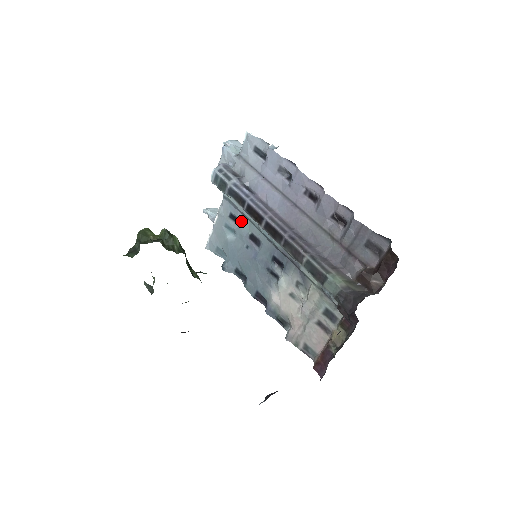
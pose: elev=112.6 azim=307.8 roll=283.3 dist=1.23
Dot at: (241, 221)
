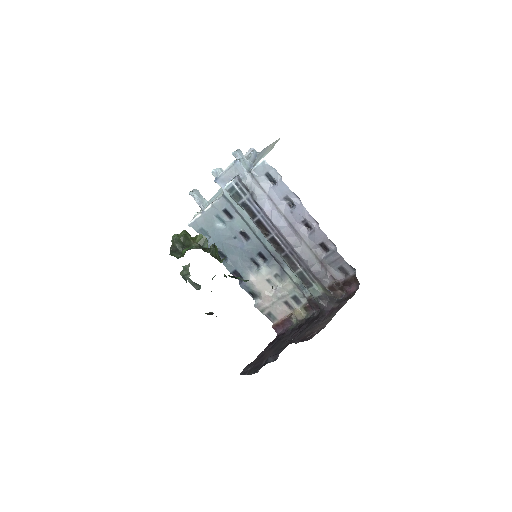
Dot at: (235, 218)
